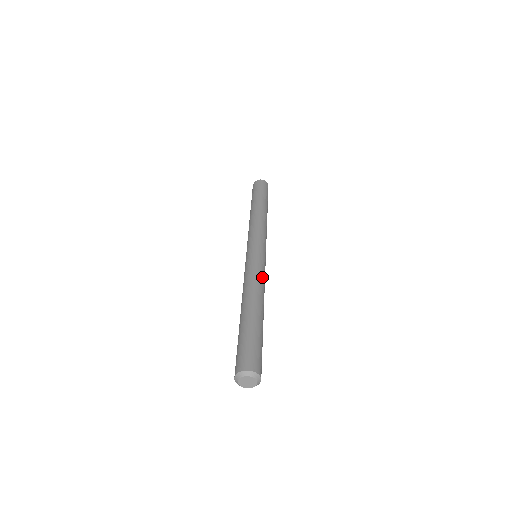
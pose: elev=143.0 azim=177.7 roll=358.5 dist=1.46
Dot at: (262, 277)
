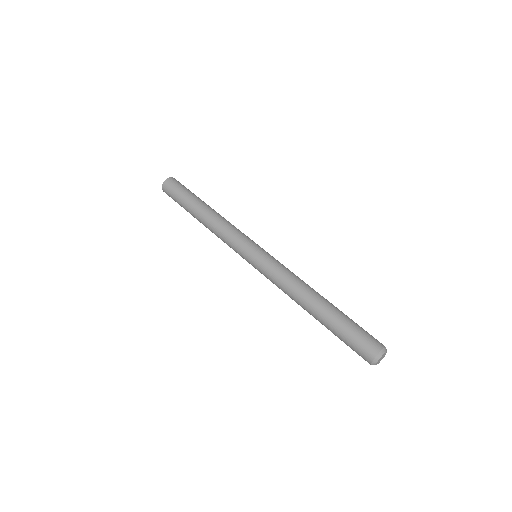
Dot at: (287, 273)
